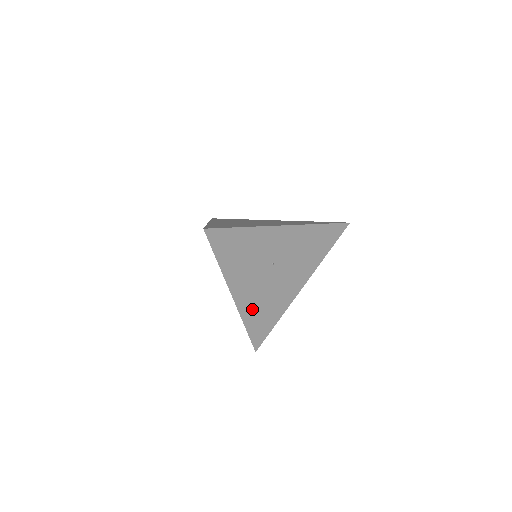
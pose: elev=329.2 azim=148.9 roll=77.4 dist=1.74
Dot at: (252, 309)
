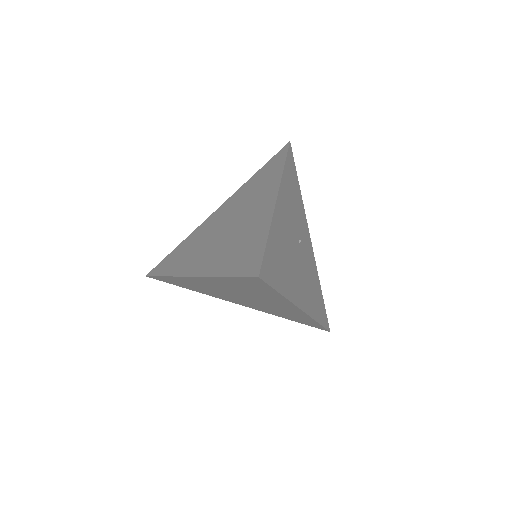
Dot at: (279, 234)
